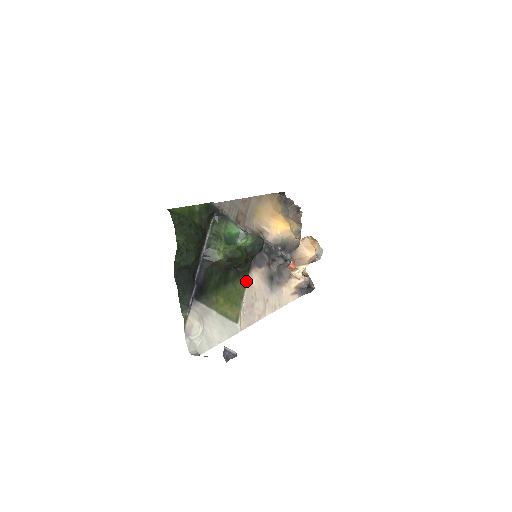
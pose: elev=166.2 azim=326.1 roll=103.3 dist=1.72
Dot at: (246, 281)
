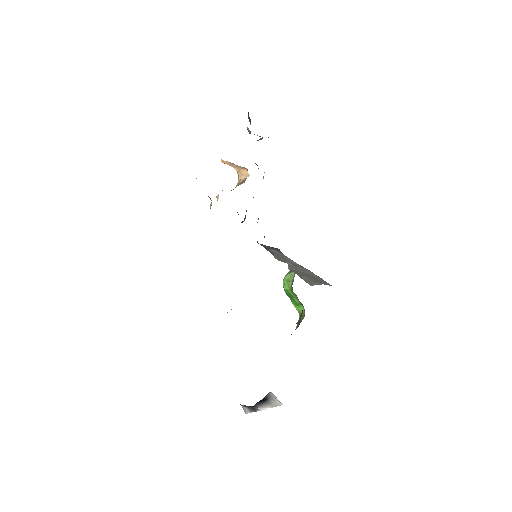
Dot at: occluded
